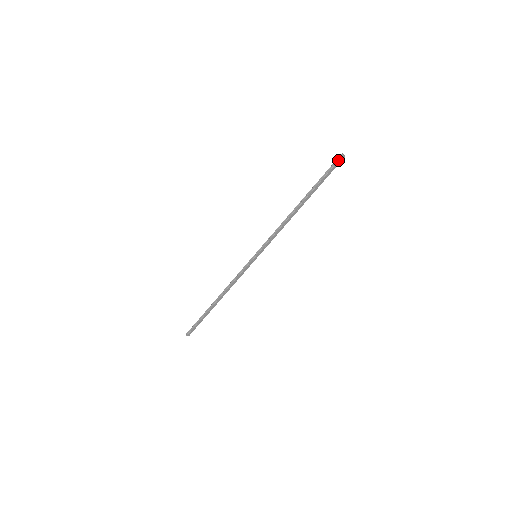
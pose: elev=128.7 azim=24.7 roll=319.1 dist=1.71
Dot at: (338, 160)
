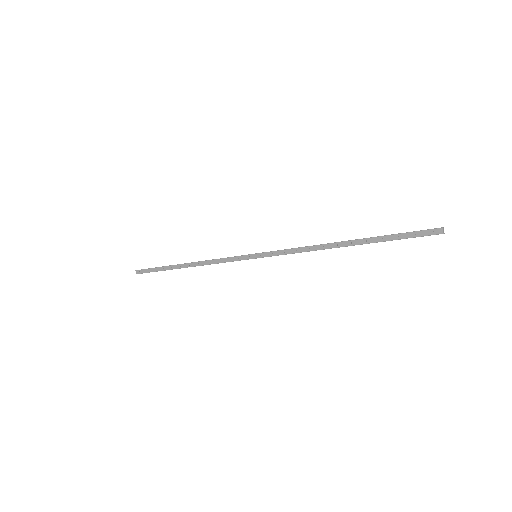
Dot at: occluded
